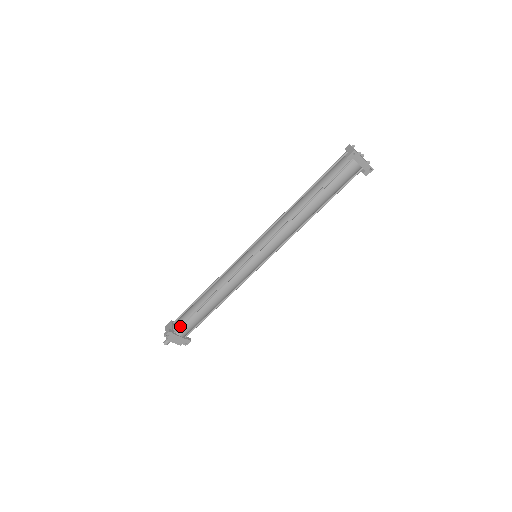
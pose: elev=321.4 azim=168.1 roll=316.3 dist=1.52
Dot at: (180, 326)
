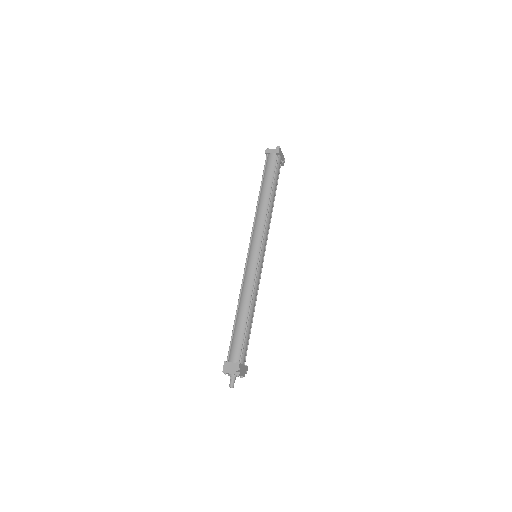
Dot at: (242, 353)
